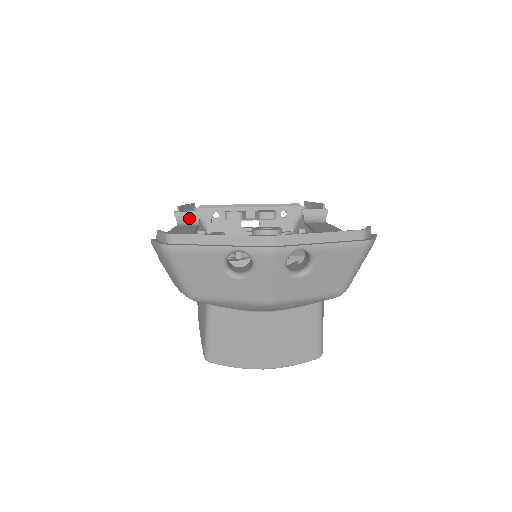
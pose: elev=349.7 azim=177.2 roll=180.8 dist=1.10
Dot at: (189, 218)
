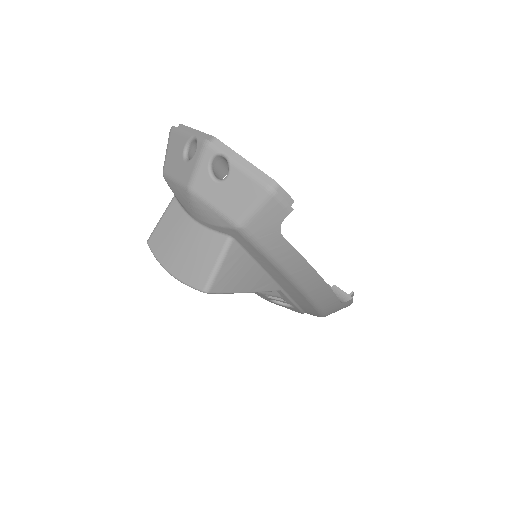
Dot at: occluded
